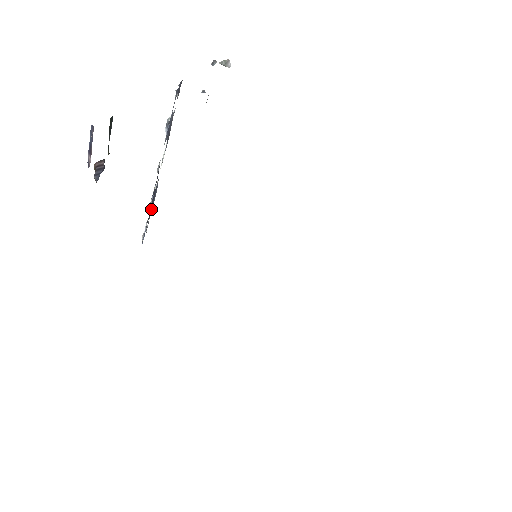
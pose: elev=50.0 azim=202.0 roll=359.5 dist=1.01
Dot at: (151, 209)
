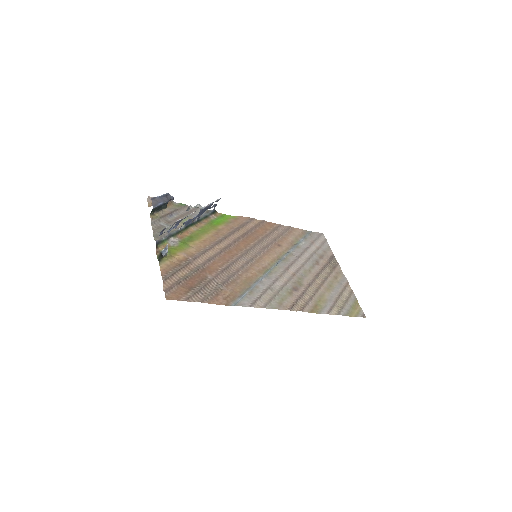
Dot at: (209, 206)
